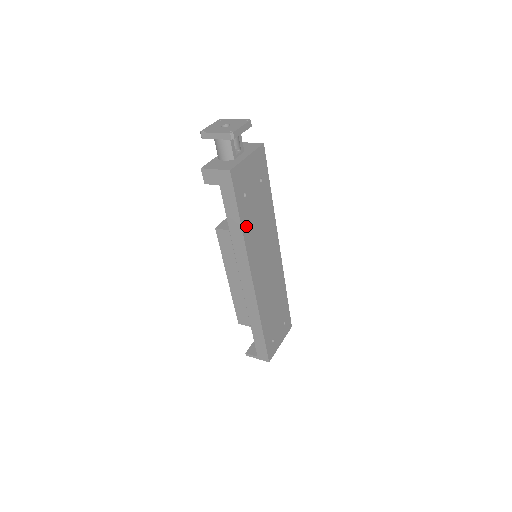
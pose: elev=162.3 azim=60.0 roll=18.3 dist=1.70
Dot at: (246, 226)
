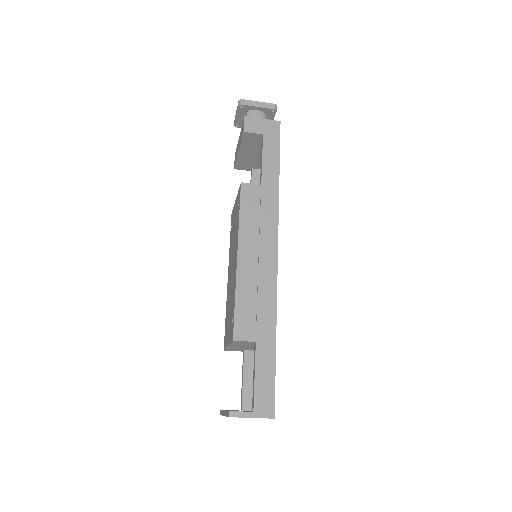
Dot at: occluded
